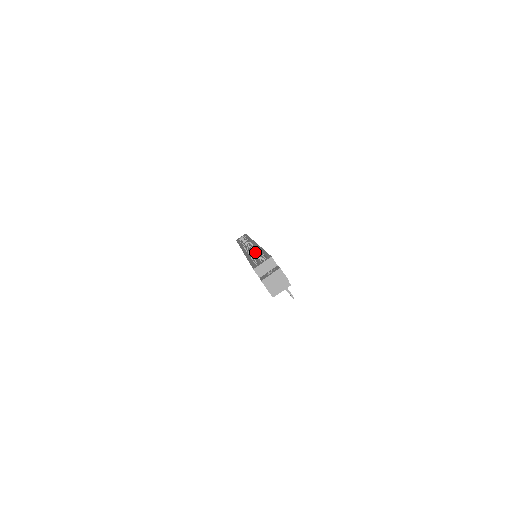
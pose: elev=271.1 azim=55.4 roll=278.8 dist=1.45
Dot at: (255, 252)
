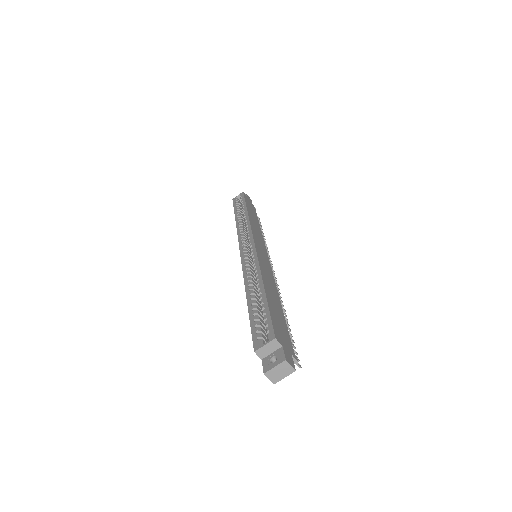
Dot at: occluded
